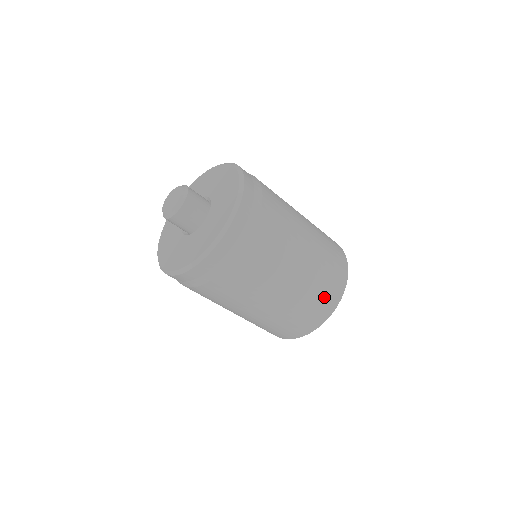
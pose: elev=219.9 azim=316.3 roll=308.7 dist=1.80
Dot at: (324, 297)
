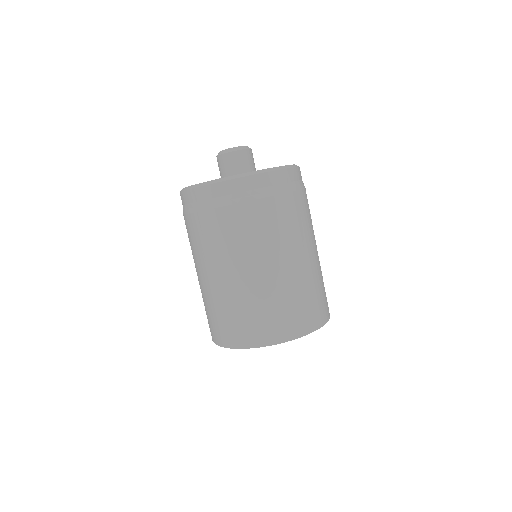
Dot at: occluded
